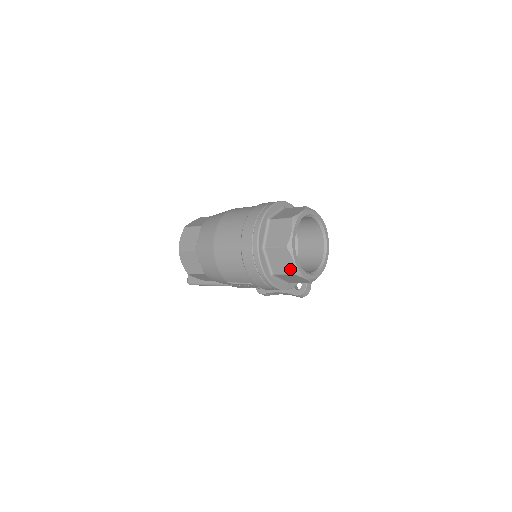
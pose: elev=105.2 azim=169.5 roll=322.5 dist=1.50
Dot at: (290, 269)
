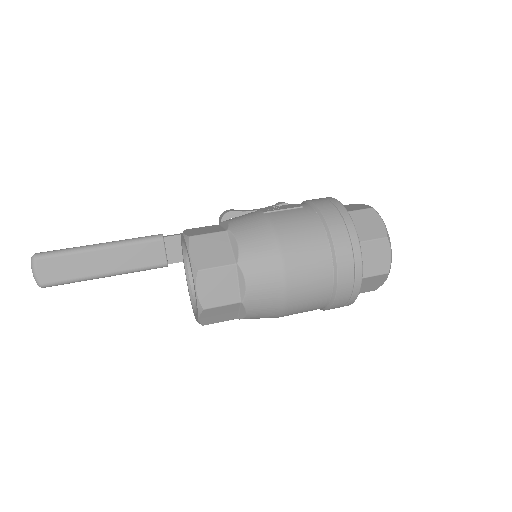
Dot at: (375, 288)
